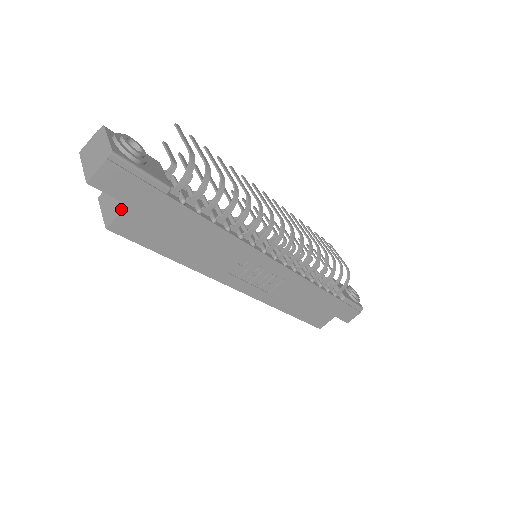
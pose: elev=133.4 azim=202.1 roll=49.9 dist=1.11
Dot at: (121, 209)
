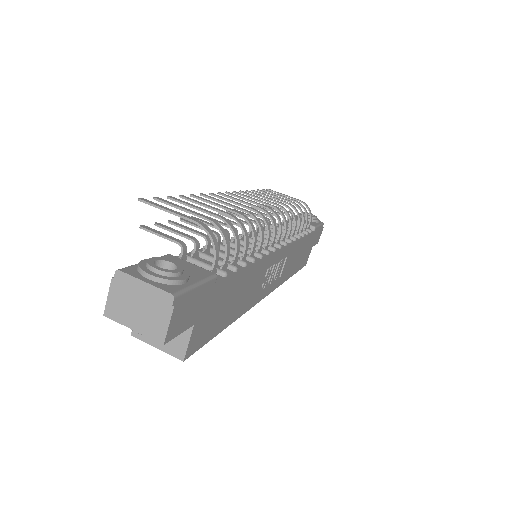
Dot at: (188, 333)
